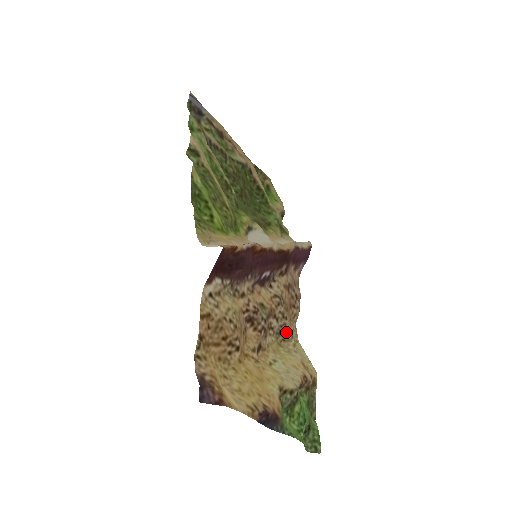
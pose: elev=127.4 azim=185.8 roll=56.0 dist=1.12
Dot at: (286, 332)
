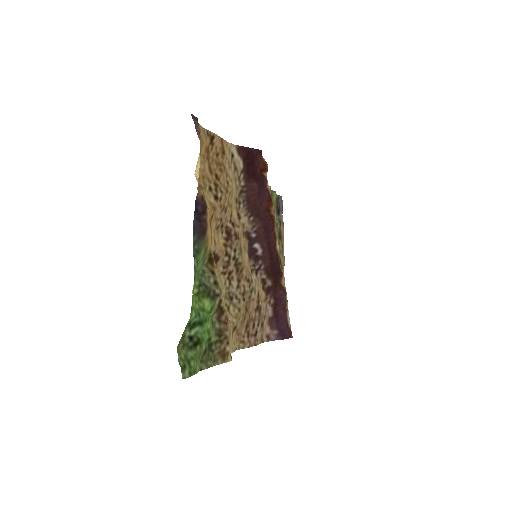
Dot at: (235, 308)
